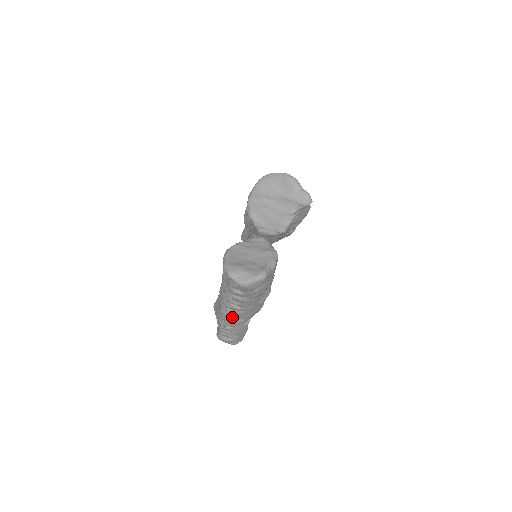
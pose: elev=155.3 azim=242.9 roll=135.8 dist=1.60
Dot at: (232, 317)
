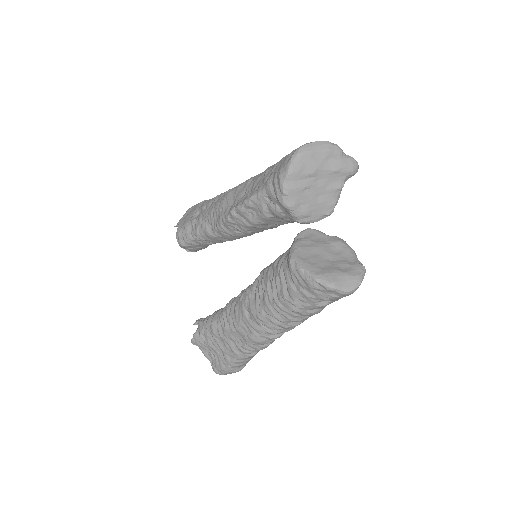
Dot at: (274, 339)
